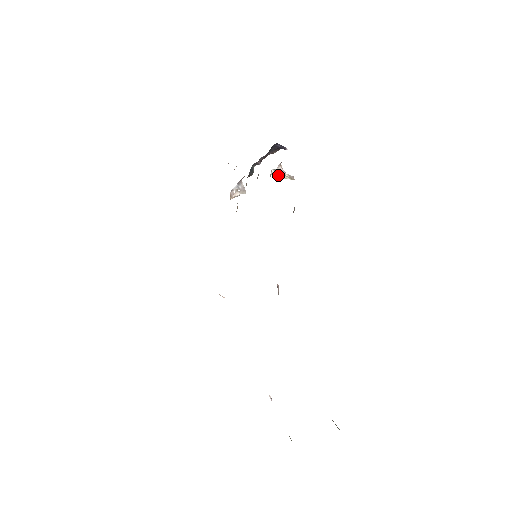
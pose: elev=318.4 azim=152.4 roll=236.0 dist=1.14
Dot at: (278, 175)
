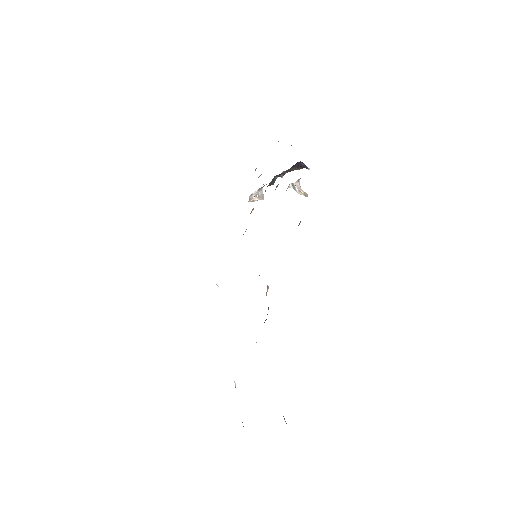
Dot at: (294, 189)
